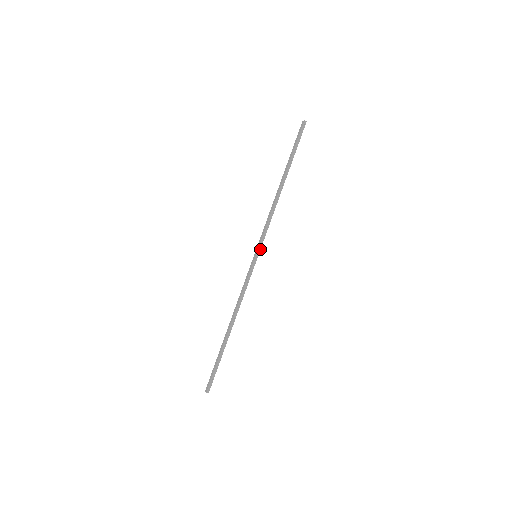
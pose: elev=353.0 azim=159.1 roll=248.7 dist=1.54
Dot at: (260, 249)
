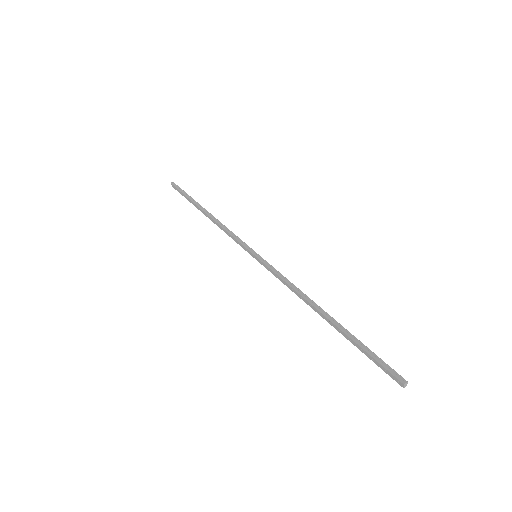
Dot at: (250, 249)
